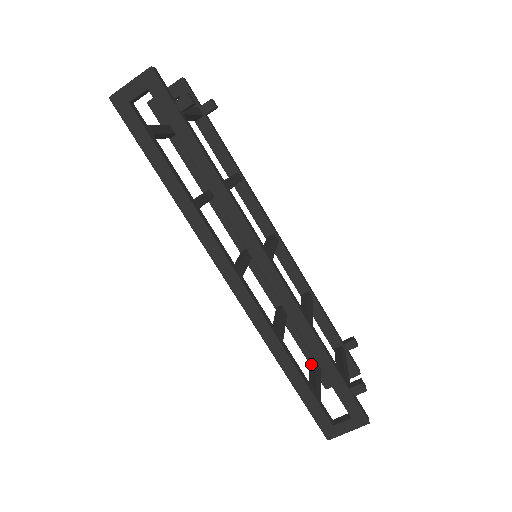
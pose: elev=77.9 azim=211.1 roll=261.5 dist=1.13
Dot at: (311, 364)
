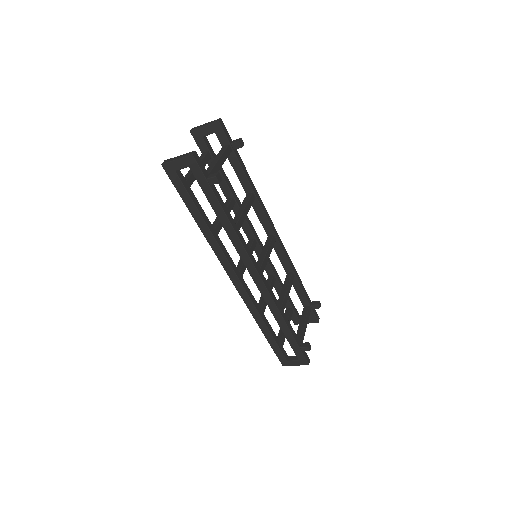
Dot at: (286, 312)
